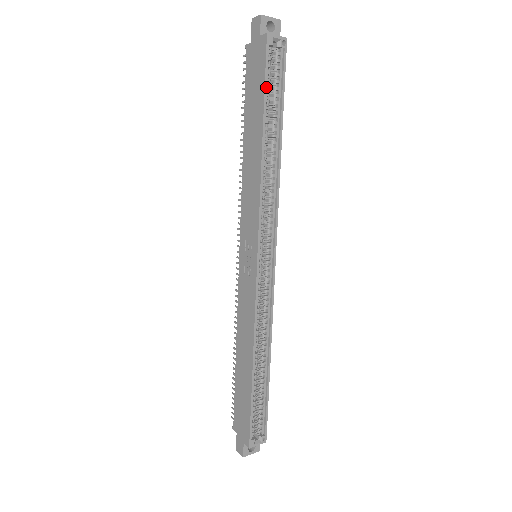
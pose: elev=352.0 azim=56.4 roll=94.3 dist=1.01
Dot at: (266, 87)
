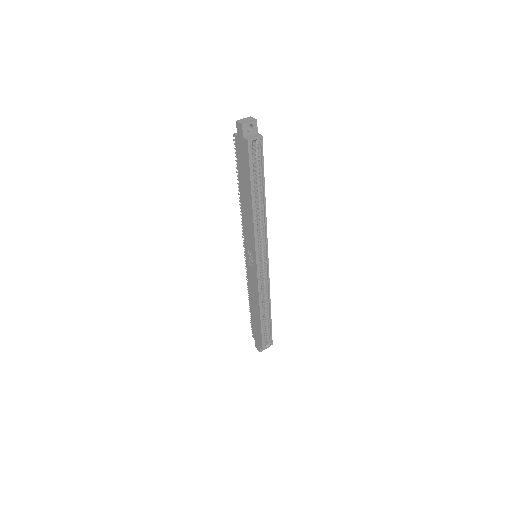
Dot at: (251, 172)
